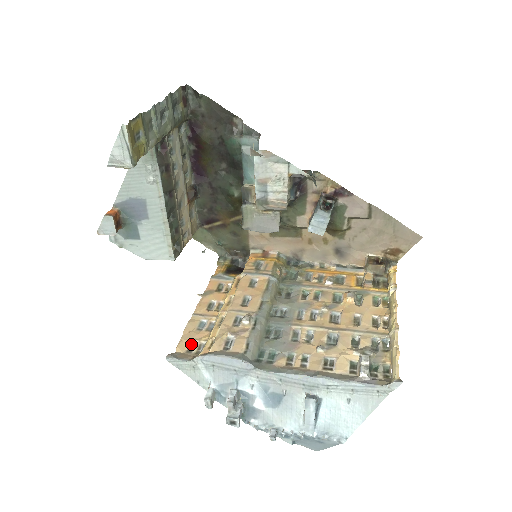
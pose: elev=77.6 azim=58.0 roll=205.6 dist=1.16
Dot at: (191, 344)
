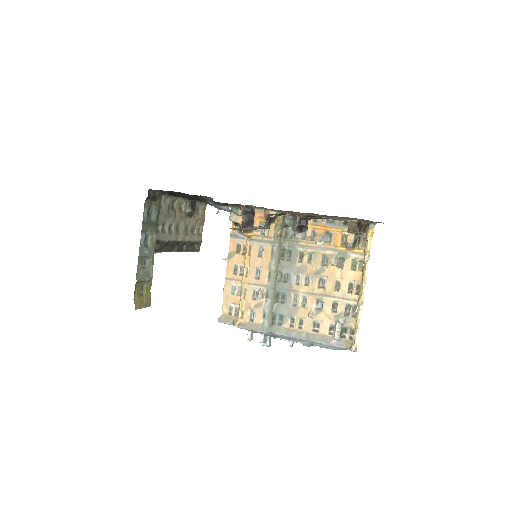
Dot at: (230, 307)
